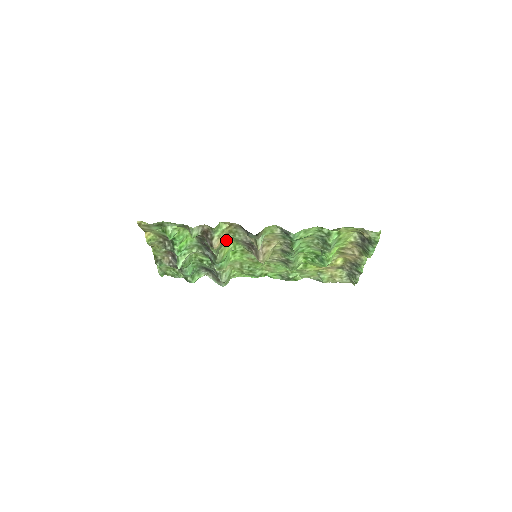
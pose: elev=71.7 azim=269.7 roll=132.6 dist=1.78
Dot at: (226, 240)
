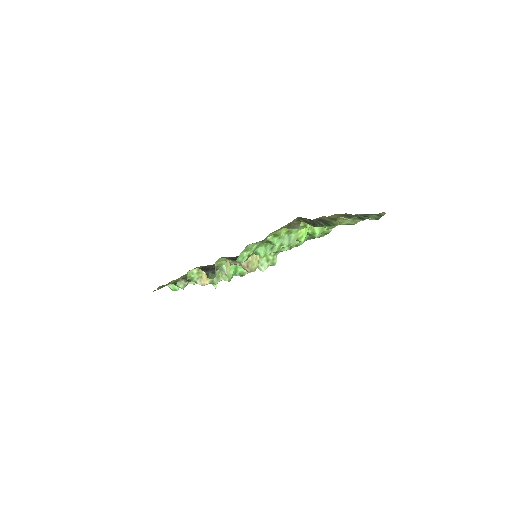
Dot at: occluded
